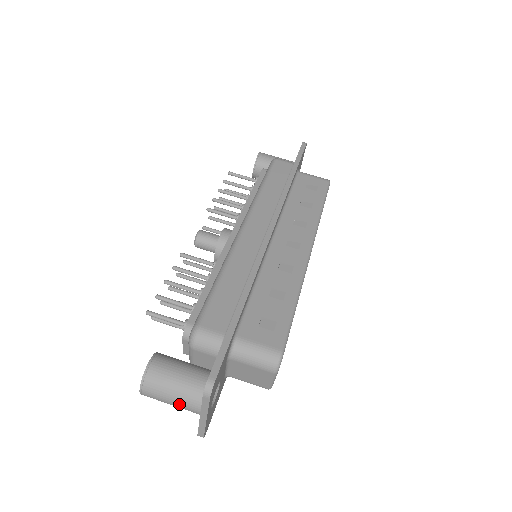
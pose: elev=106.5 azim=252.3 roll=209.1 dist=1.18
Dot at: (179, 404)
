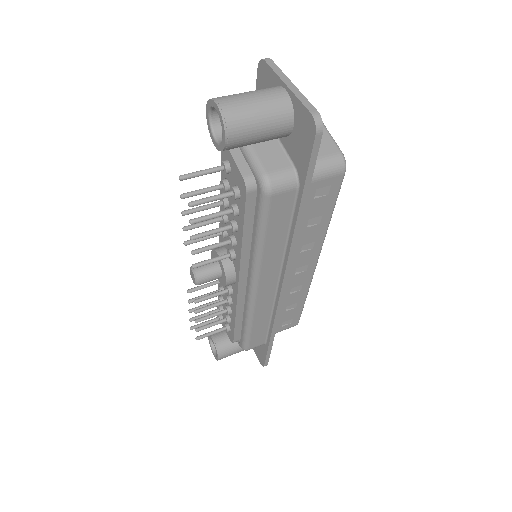
Dot at: (260, 93)
